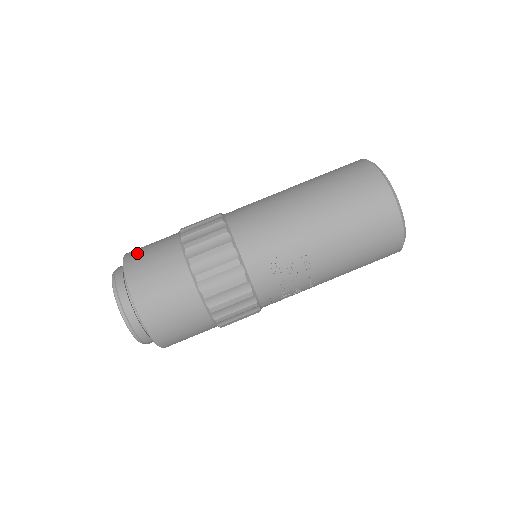
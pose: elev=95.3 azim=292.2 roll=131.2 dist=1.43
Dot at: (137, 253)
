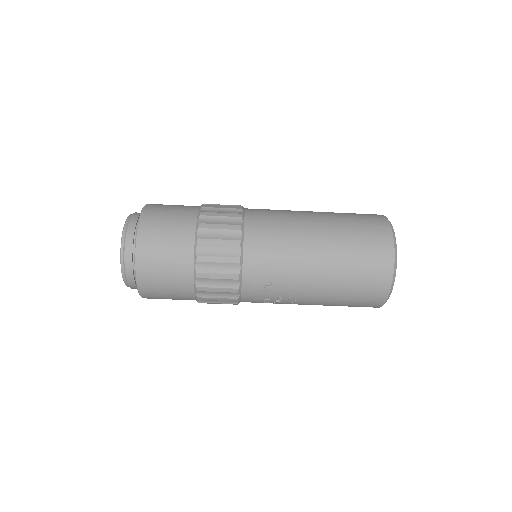
Dot at: (153, 221)
